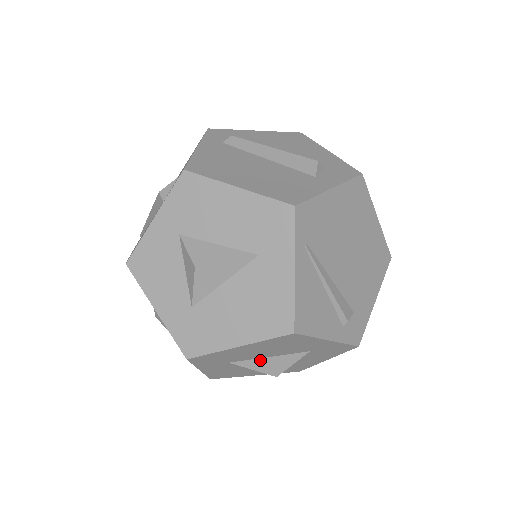
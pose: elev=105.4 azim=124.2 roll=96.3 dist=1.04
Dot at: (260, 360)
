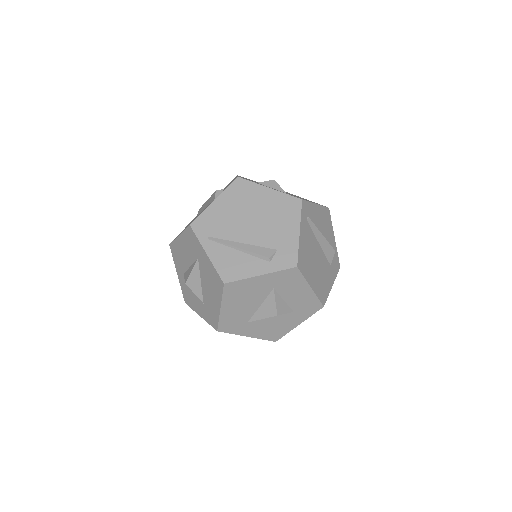
Dot at: (259, 311)
